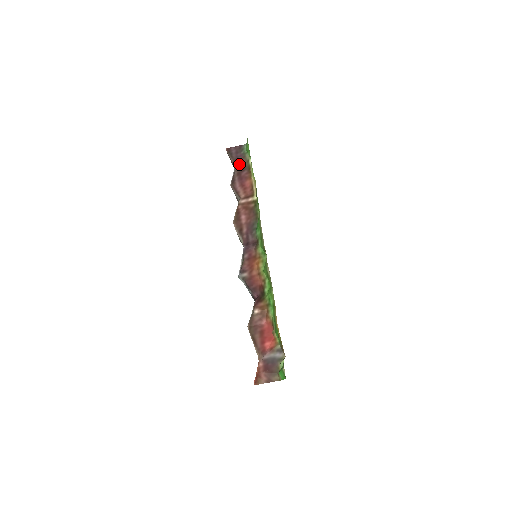
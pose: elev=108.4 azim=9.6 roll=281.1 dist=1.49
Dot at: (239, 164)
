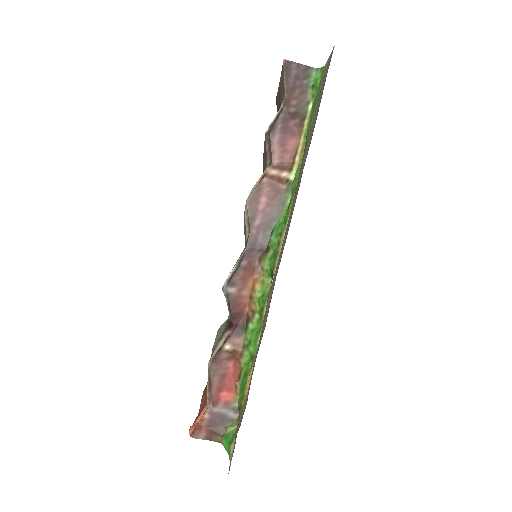
Dot at: (292, 101)
